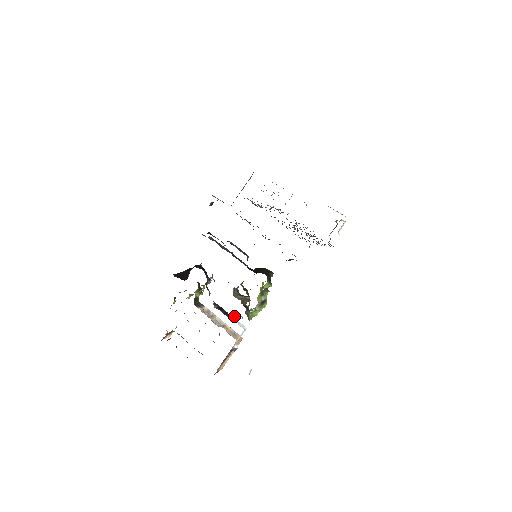
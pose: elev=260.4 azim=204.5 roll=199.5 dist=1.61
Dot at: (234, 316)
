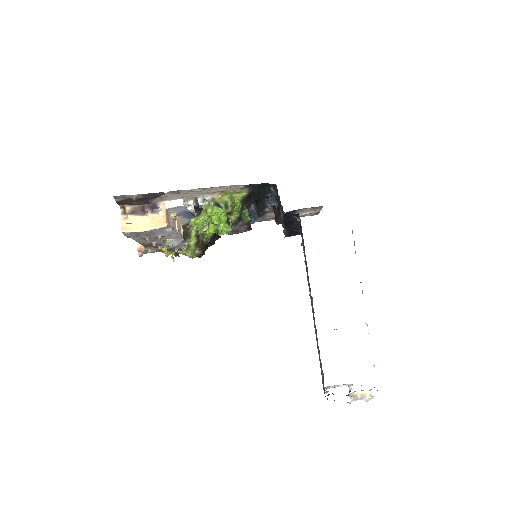
Dot at: (191, 209)
